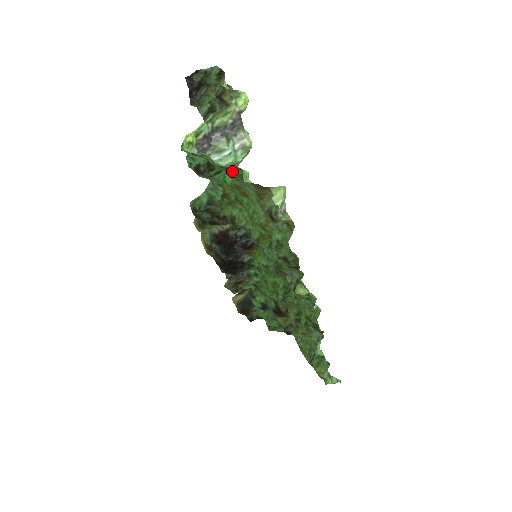
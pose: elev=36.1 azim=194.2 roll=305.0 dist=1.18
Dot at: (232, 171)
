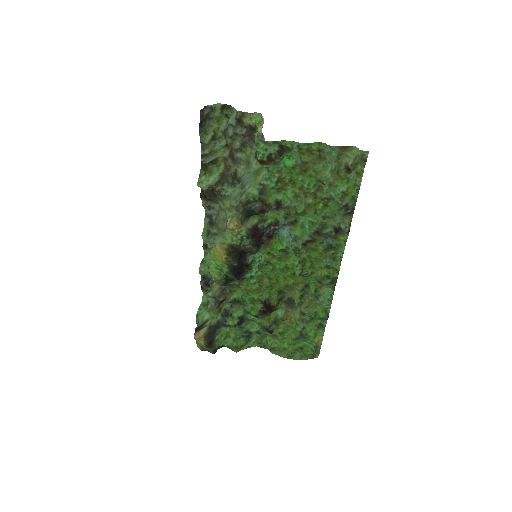
Dot at: (313, 146)
